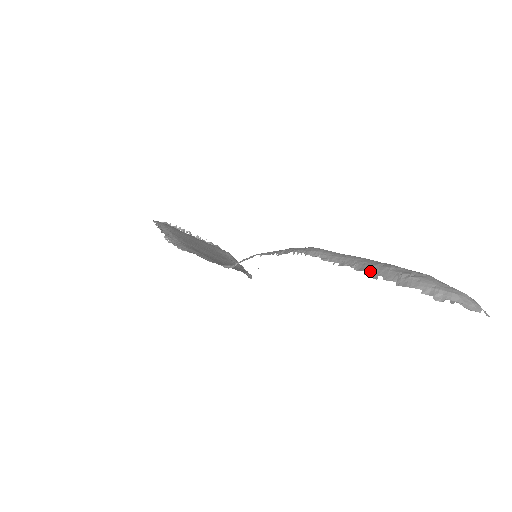
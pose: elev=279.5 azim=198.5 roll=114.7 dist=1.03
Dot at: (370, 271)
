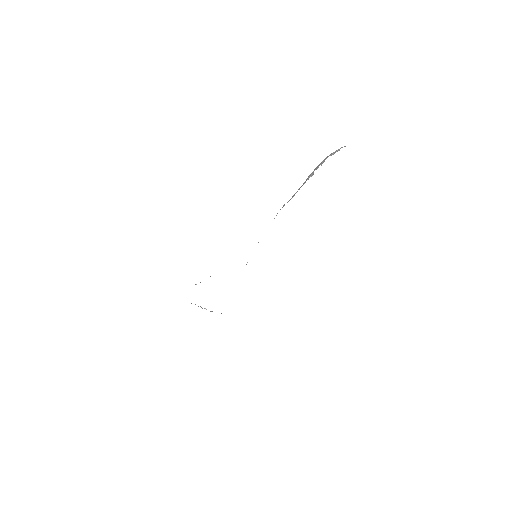
Dot at: (310, 176)
